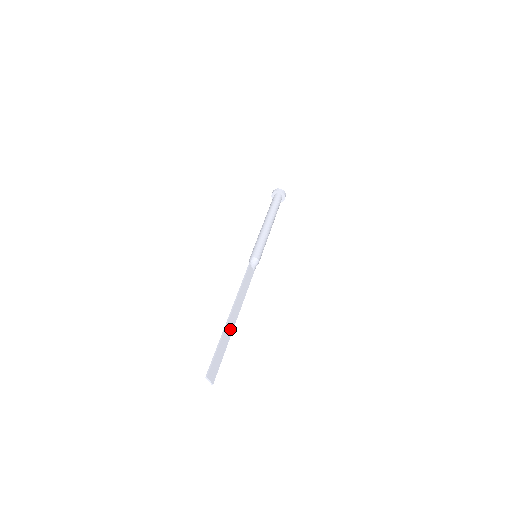
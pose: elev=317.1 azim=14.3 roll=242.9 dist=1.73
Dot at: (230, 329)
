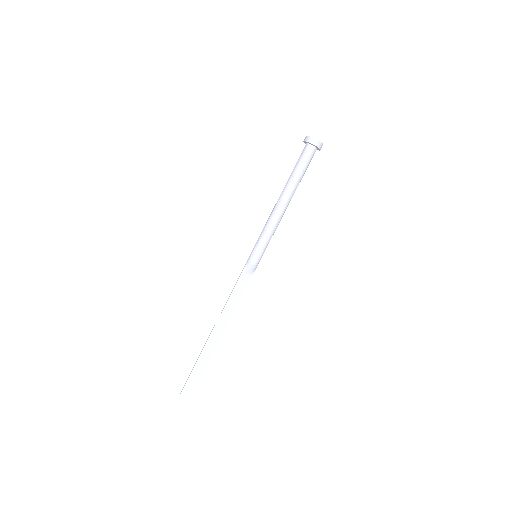
Dot at: (210, 350)
